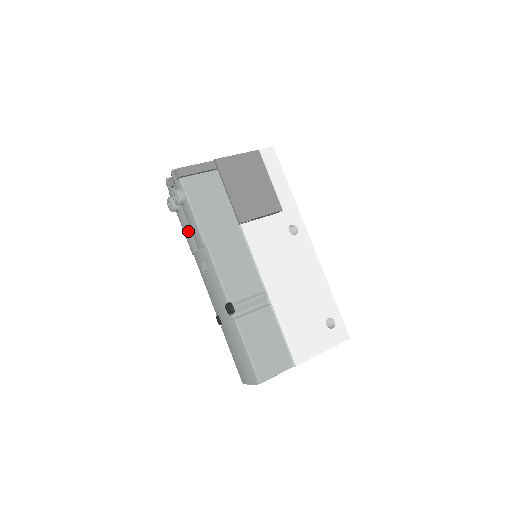
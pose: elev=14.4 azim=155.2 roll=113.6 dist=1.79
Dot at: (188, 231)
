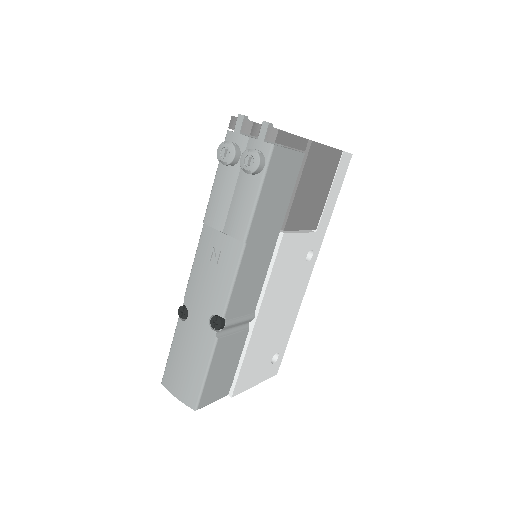
Dot at: (225, 200)
